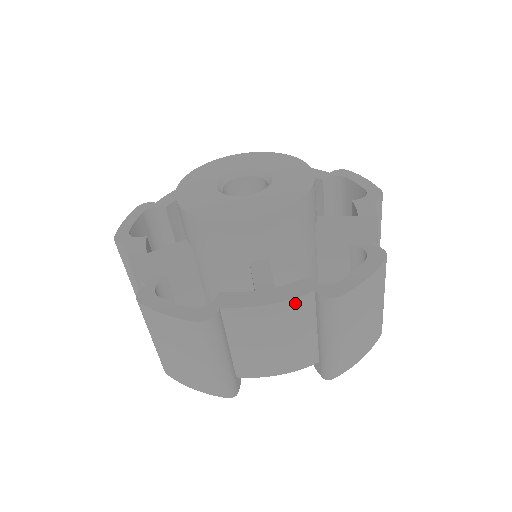
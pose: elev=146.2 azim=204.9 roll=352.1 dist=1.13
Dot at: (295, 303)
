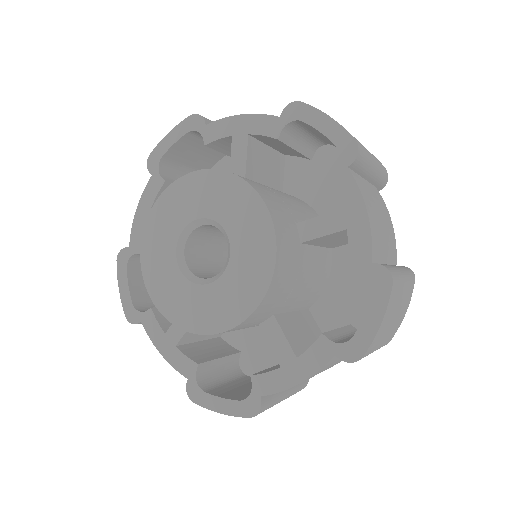
Dot at: (322, 368)
